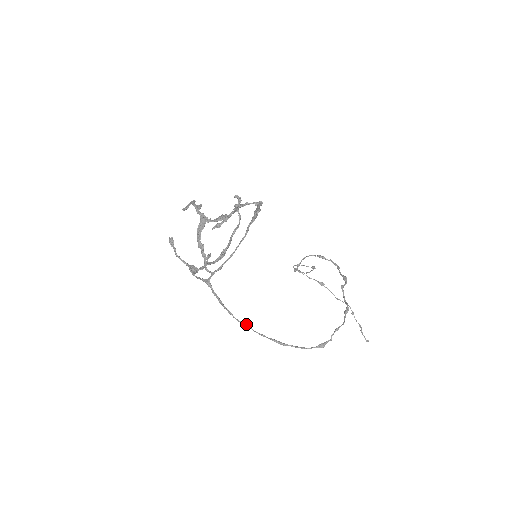
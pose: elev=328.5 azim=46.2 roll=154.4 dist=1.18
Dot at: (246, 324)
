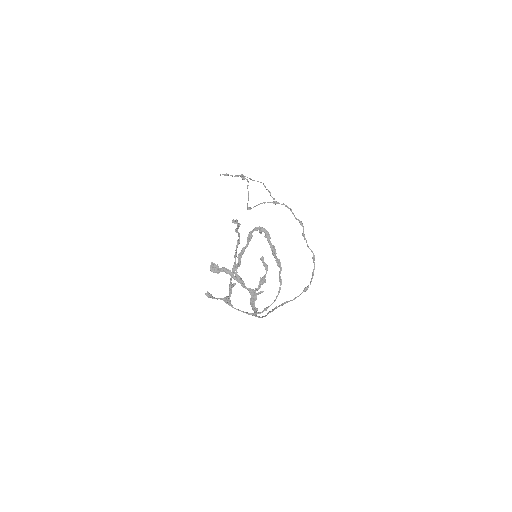
Dot at: occluded
